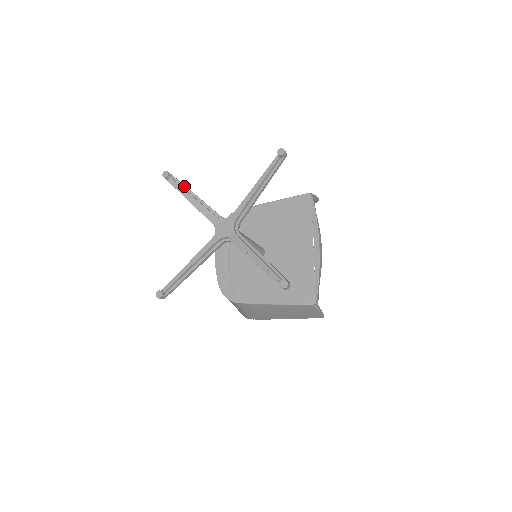
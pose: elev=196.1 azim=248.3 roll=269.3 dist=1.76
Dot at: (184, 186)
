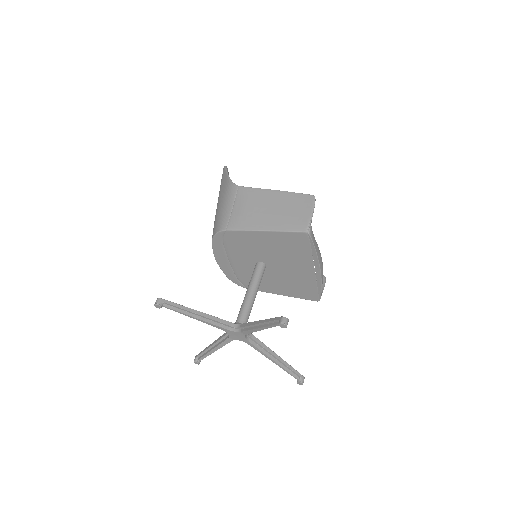
Dot at: (182, 309)
